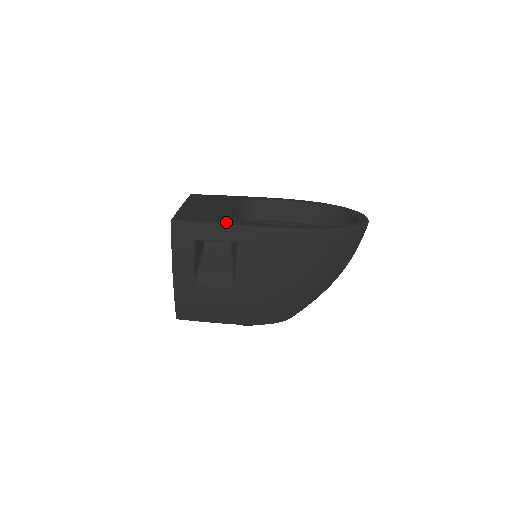
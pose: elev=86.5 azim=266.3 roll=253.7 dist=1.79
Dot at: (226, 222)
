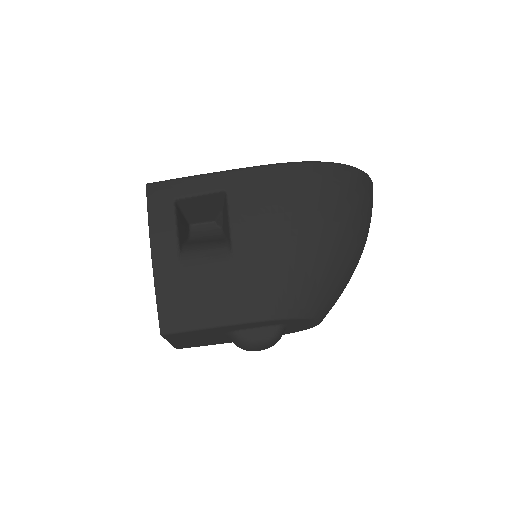
Dot at: occluded
